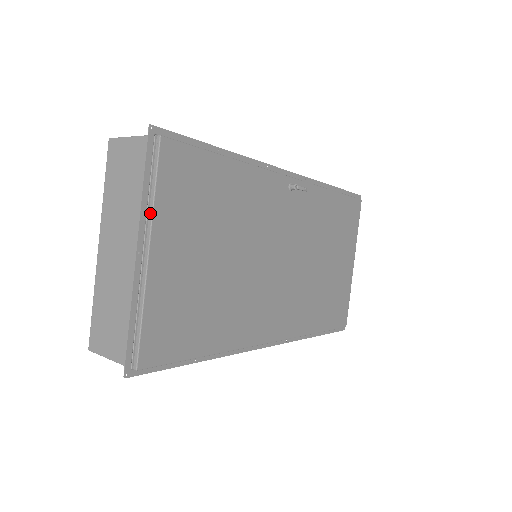
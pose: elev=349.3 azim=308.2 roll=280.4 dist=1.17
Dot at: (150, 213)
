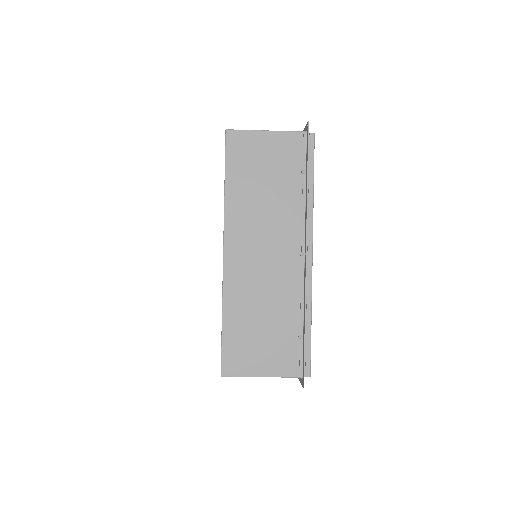
Dot at: (310, 212)
